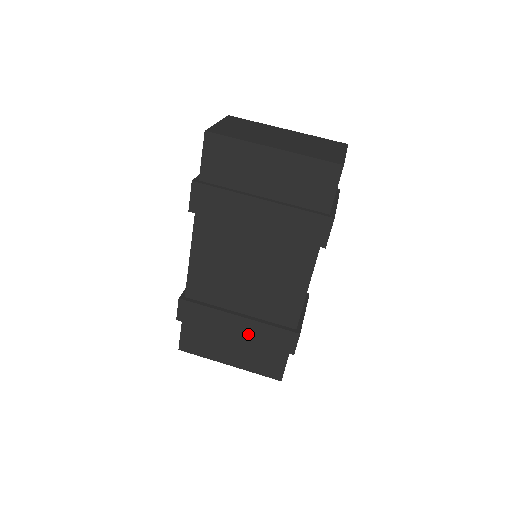
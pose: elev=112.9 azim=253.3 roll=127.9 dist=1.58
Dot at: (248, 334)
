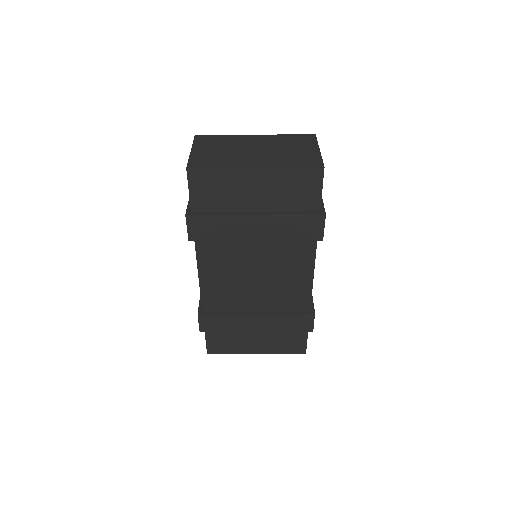
Dot at: (268, 326)
